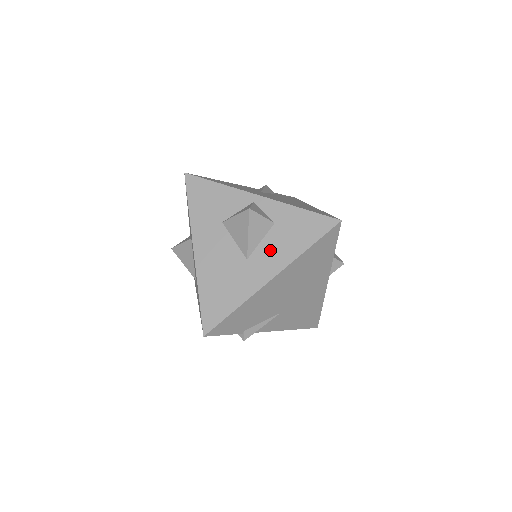
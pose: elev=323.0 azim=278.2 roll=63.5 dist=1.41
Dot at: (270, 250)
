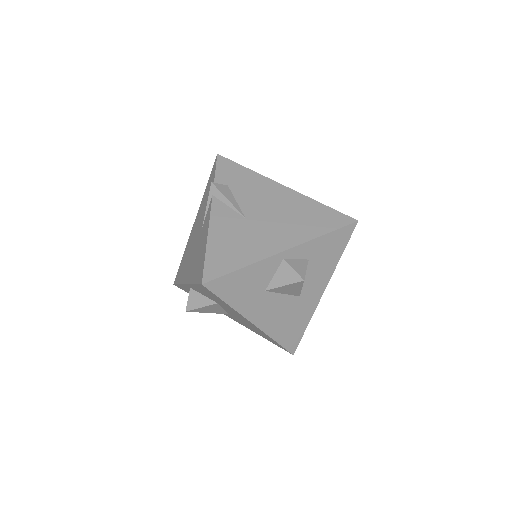
Dot at: (314, 278)
